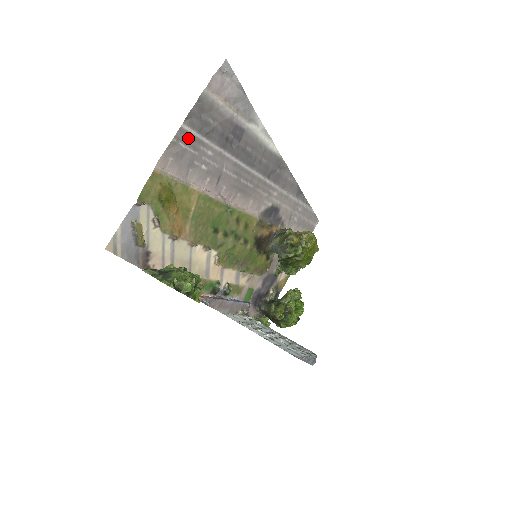
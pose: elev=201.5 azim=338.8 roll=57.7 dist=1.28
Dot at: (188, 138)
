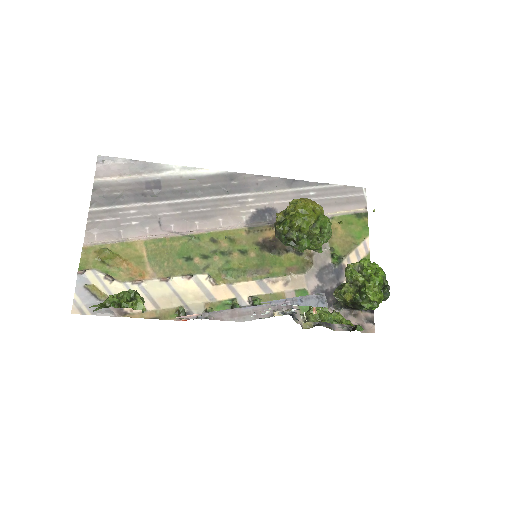
Dot at: (102, 214)
